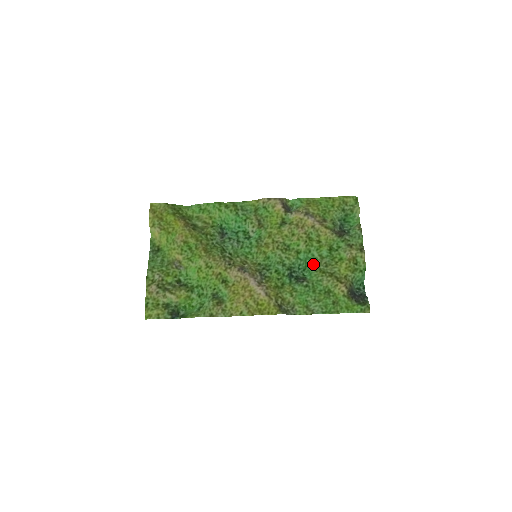
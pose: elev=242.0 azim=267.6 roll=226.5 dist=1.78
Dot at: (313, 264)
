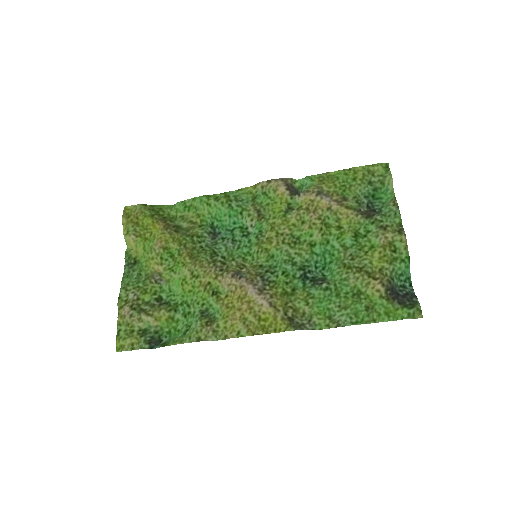
Dot at: (334, 259)
